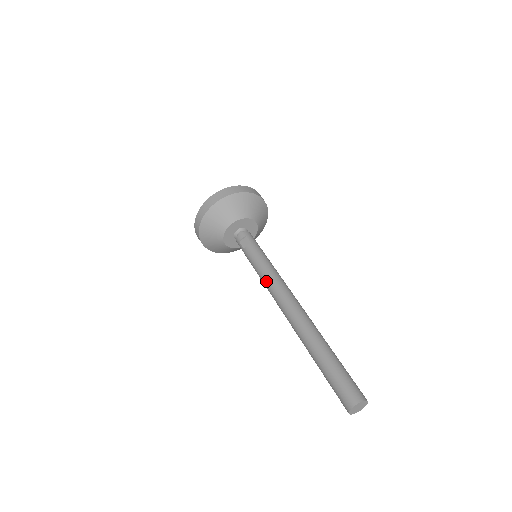
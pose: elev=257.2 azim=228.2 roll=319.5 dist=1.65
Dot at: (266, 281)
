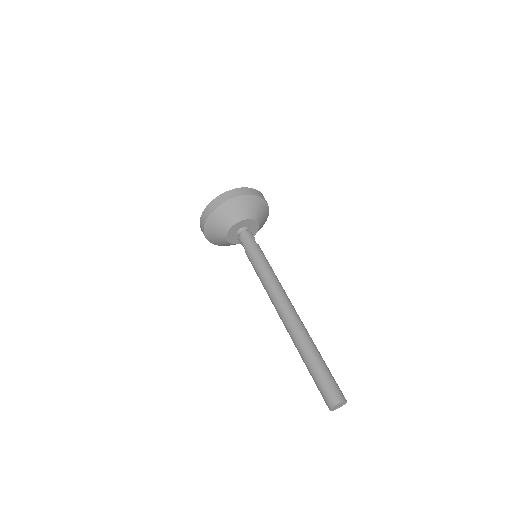
Dot at: (264, 288)
